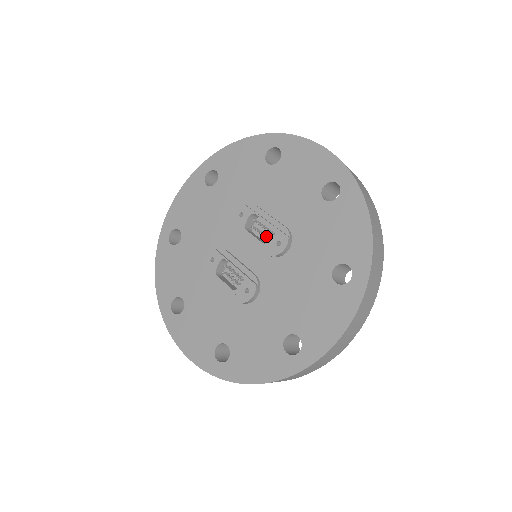
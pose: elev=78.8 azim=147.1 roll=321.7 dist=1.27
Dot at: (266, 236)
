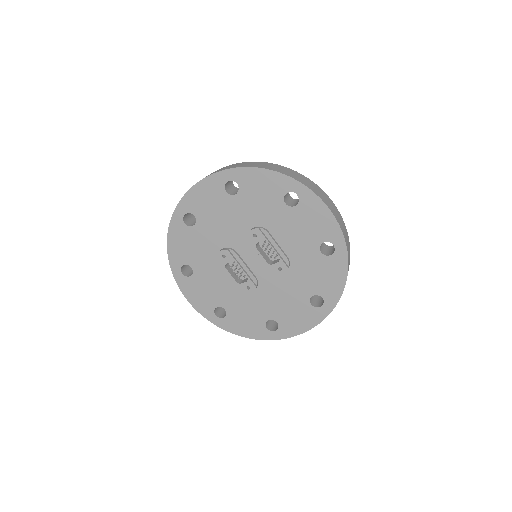
Dot at: occluded
